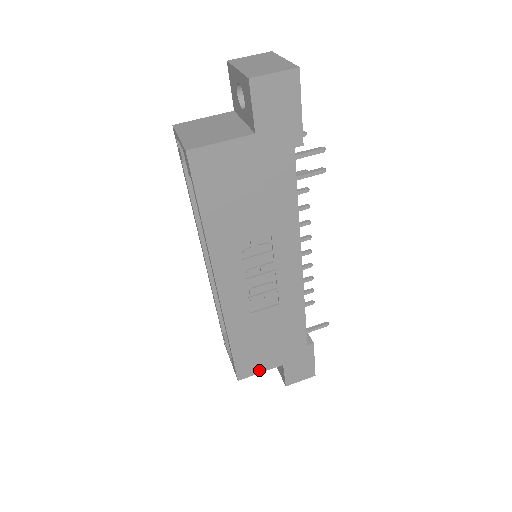
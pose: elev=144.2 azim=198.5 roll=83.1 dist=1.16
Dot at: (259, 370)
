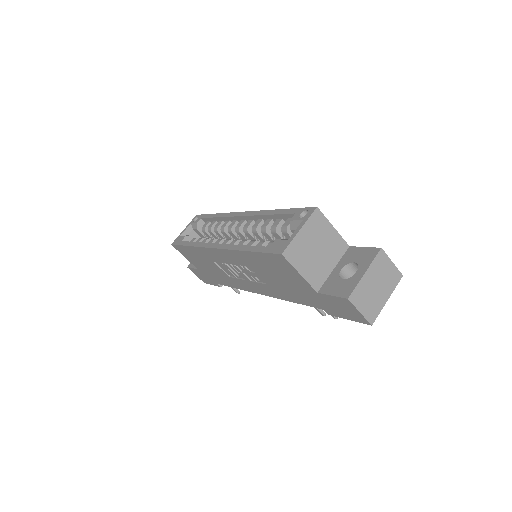
Dot at: (185, 256)
